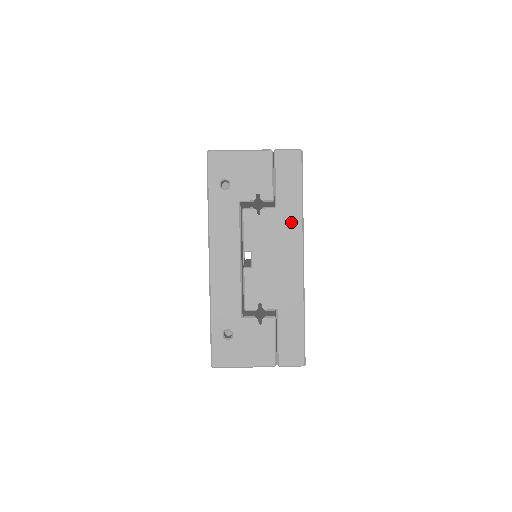
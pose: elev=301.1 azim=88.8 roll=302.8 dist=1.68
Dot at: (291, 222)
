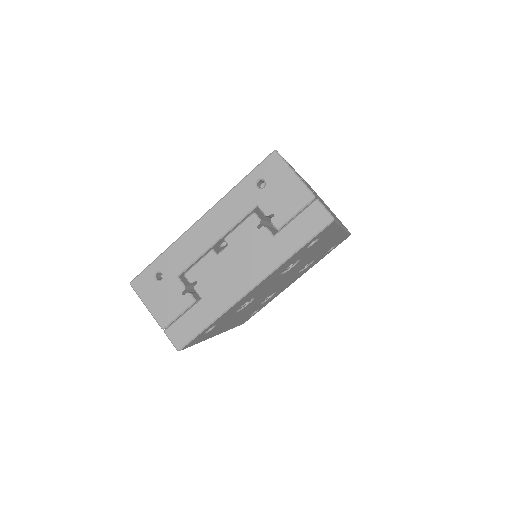
Dot at: (272, 257)
